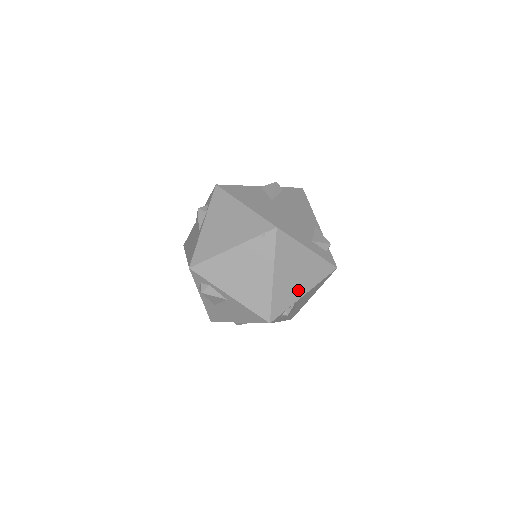
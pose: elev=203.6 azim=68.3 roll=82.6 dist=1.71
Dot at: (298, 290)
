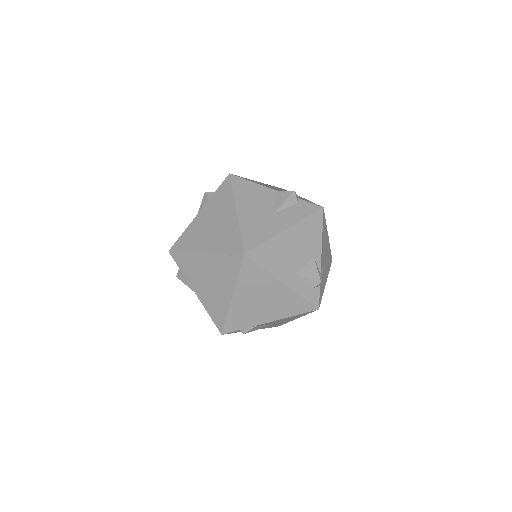
Dot at: (262, 316)
